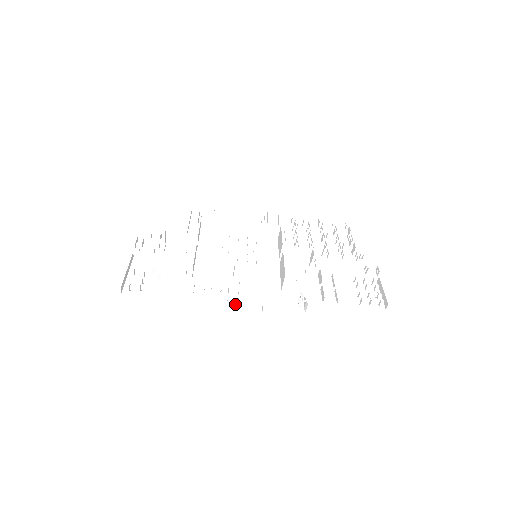
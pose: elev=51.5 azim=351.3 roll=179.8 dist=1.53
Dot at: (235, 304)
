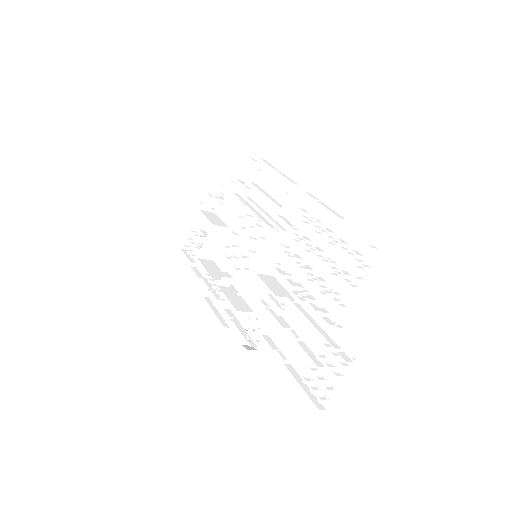
Dot at: (221, 306)
